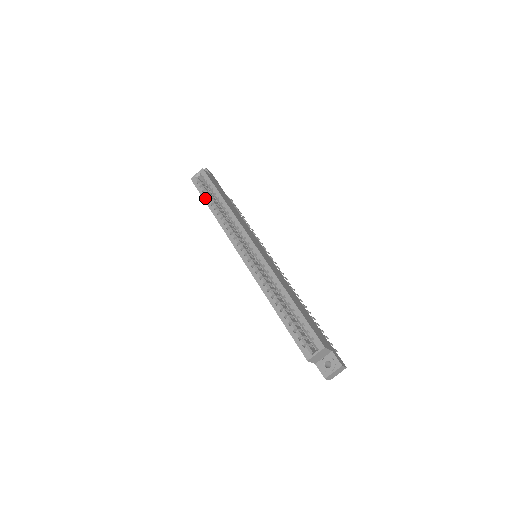
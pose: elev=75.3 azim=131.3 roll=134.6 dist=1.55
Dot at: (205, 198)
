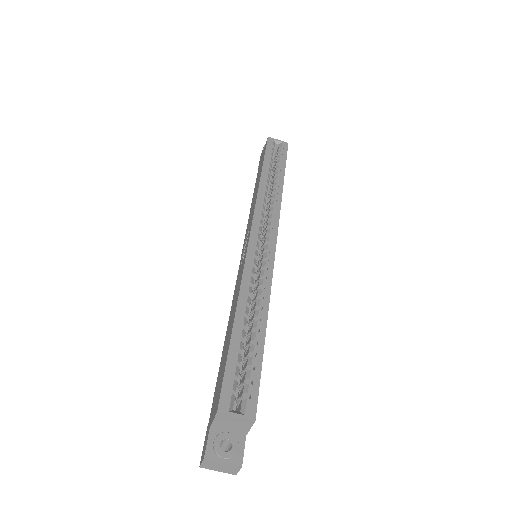
Dot at: (266, 161)
